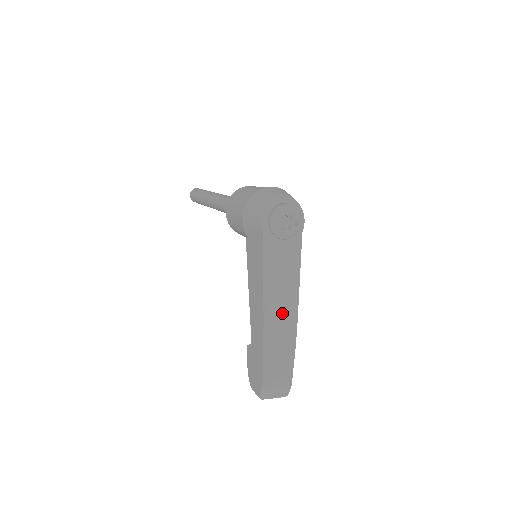
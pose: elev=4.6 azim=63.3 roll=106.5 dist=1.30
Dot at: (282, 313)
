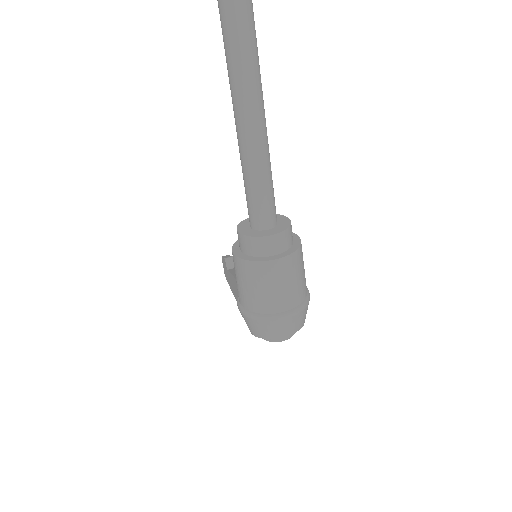
Dot at: occluded
